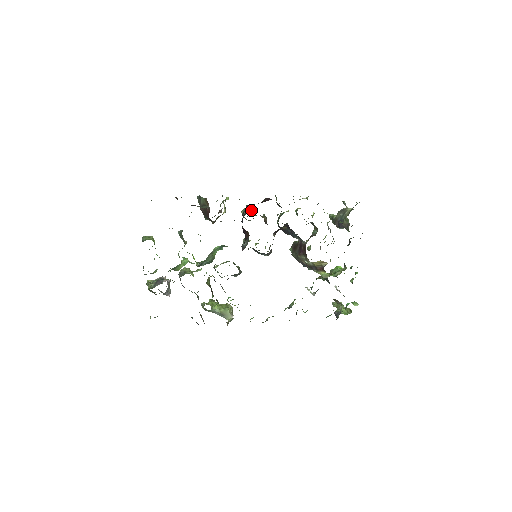
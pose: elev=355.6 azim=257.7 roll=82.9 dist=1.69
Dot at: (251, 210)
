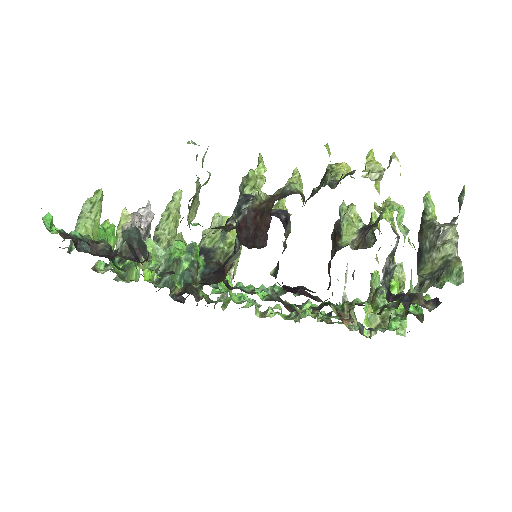
Dot at: (260, 181)
